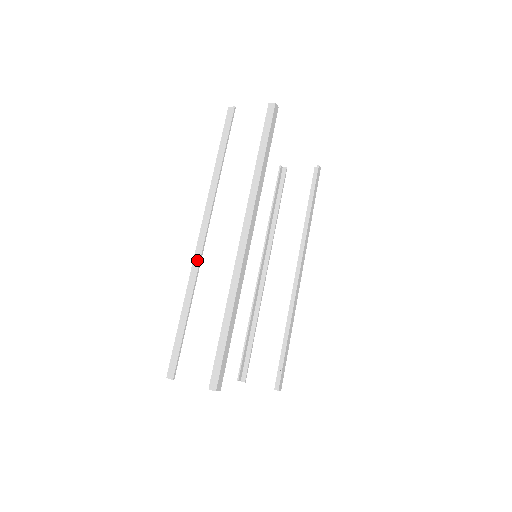
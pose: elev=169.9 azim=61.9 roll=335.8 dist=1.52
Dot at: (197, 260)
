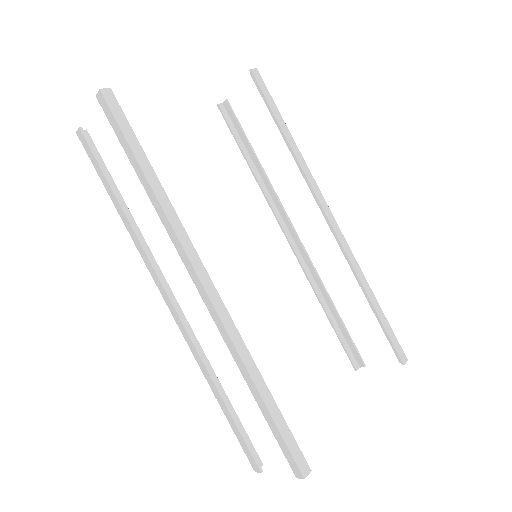
Dot at: (185, 335)
